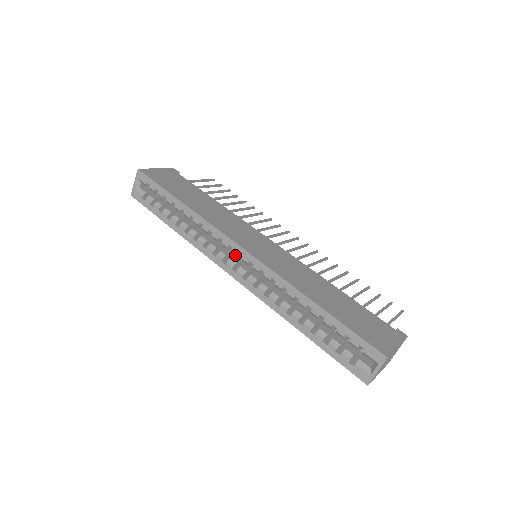
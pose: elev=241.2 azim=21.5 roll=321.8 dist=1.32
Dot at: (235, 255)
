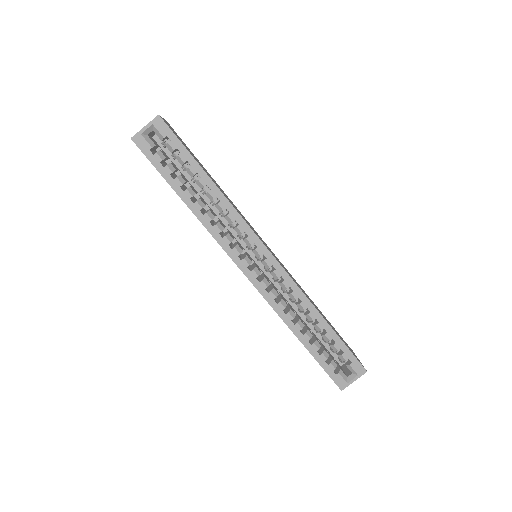
Dot at: occluded
